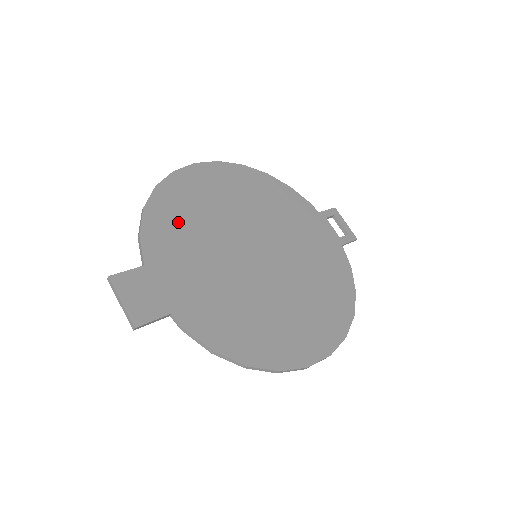
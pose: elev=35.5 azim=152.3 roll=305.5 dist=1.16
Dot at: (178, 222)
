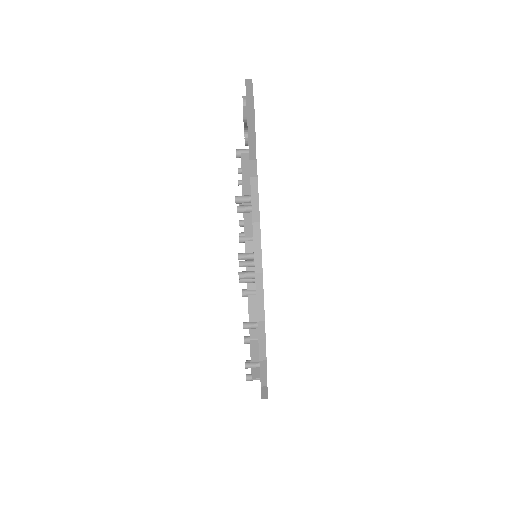
Dot at: occluded
